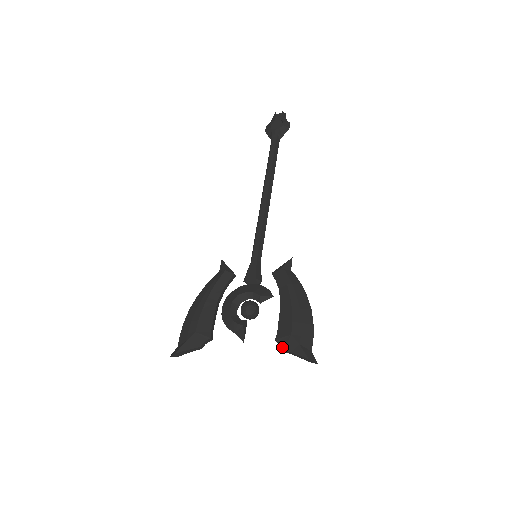
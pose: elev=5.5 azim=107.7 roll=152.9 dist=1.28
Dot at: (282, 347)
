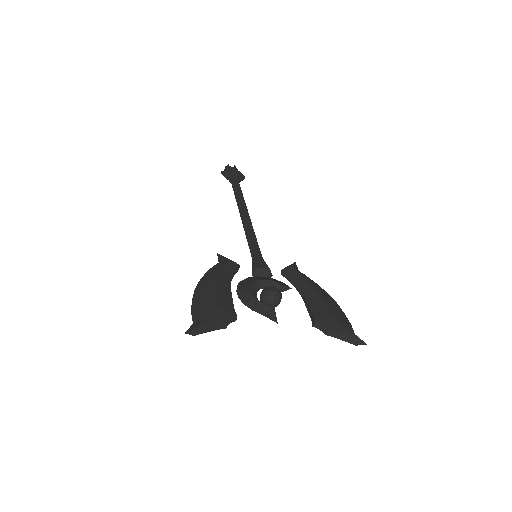
Dot at: (325, 328)
